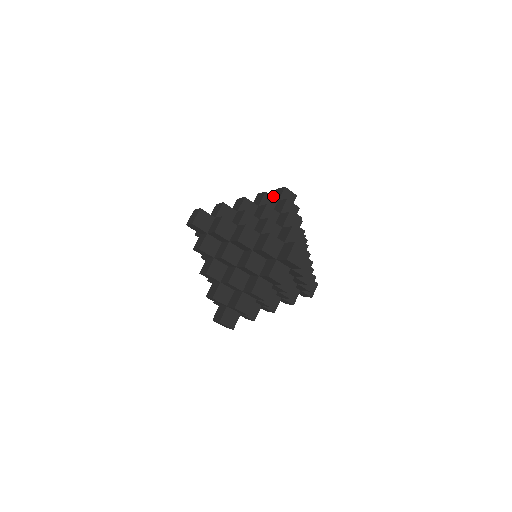
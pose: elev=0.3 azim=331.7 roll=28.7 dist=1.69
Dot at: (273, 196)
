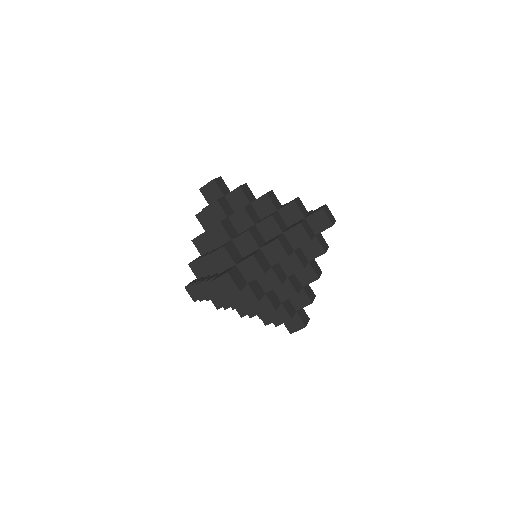
Dot at: (316, 209)
